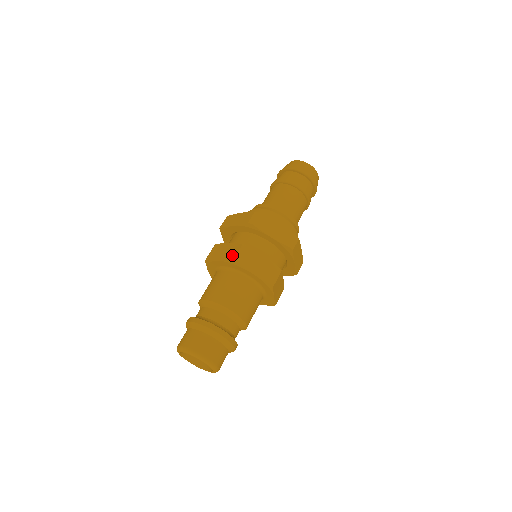
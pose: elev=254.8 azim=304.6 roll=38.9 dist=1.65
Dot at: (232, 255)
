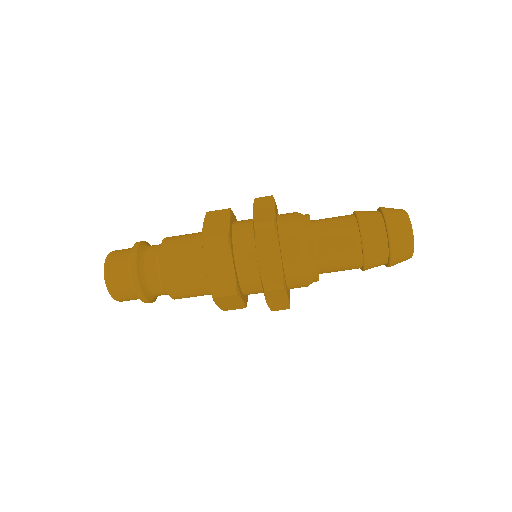
Dot at: (217, 287)
